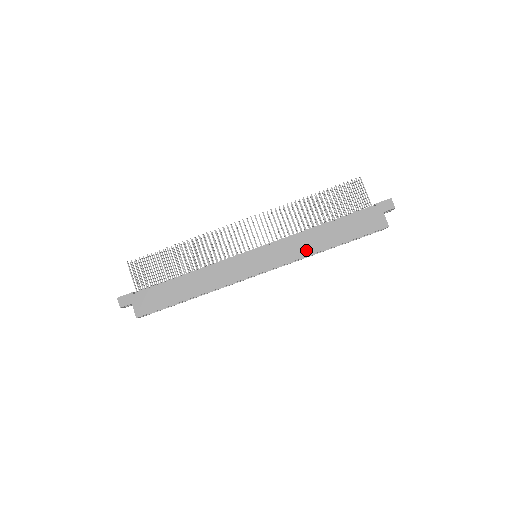
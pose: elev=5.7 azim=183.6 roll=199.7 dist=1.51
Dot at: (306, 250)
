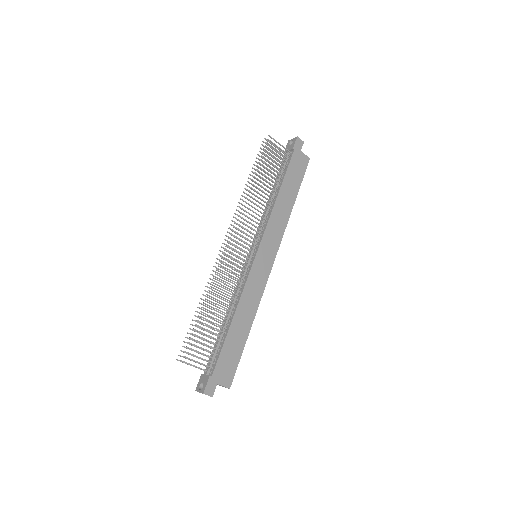
Dot at: (284, 220)
